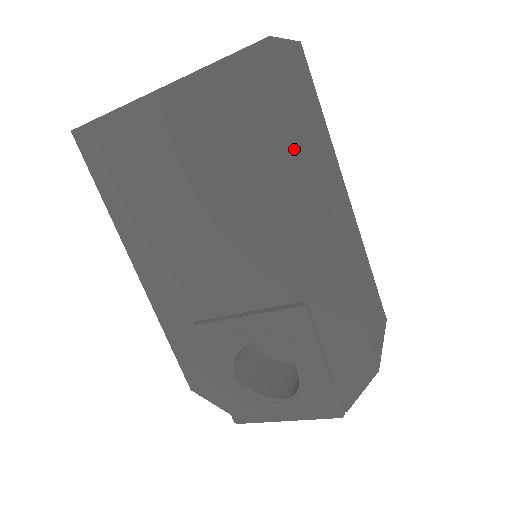
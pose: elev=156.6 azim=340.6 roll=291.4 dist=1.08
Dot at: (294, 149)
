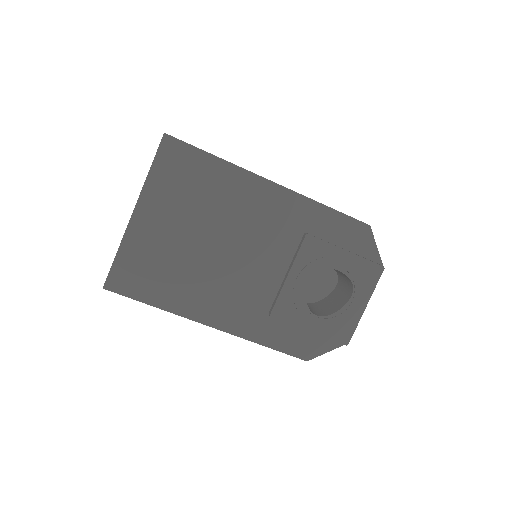
Dot at: (224, 168)
